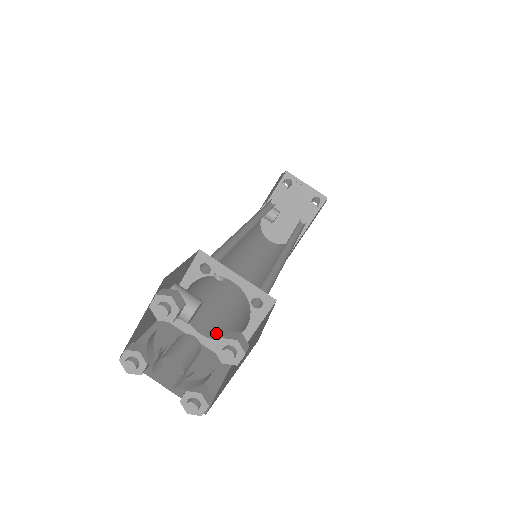
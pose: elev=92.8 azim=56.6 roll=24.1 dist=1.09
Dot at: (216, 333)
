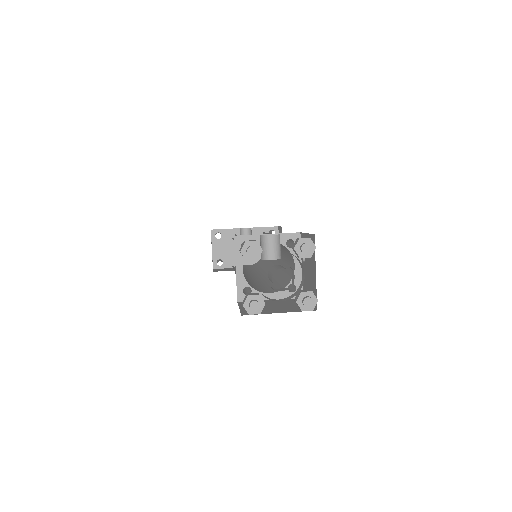
Dot at: occluded
